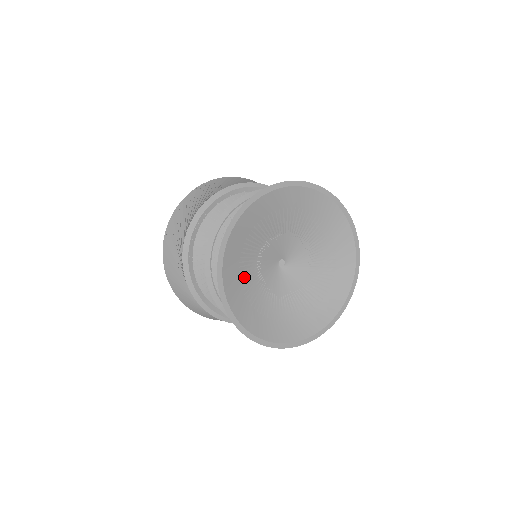
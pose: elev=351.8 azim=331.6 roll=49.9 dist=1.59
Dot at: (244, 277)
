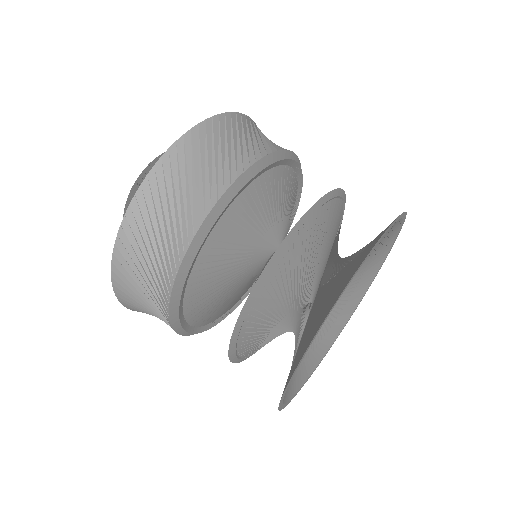
Dot at: (294, 354)
